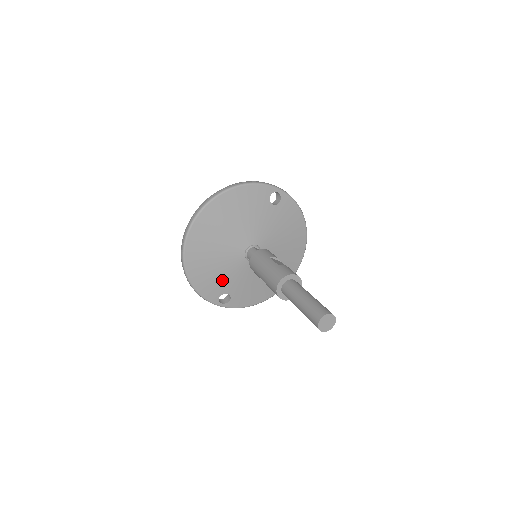
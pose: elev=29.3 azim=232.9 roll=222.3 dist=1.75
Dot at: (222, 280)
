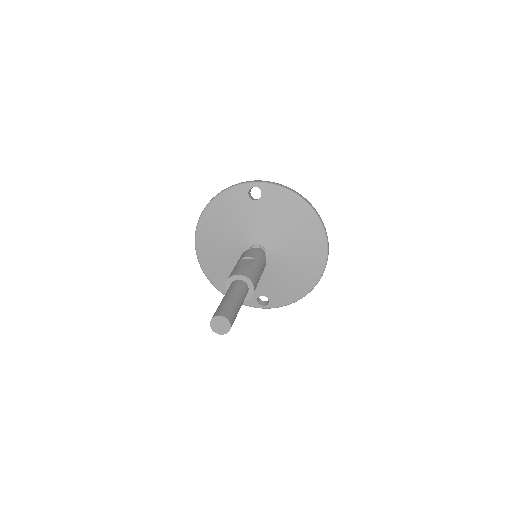
Dot at: occluded
